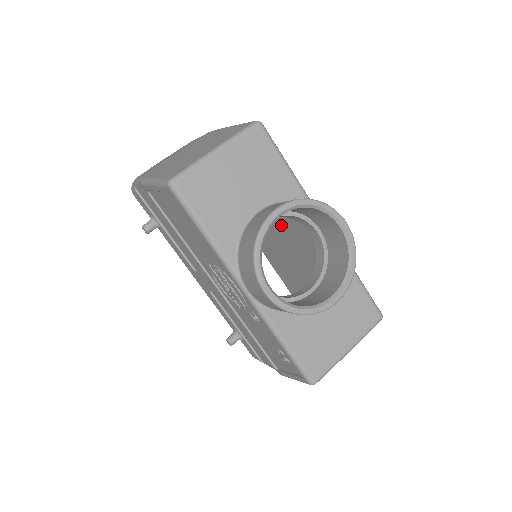
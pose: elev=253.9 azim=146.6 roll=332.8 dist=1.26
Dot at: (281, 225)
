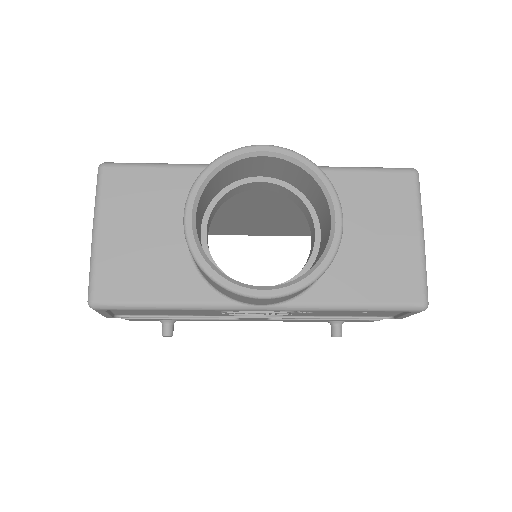
Dot at: (244, 207)
